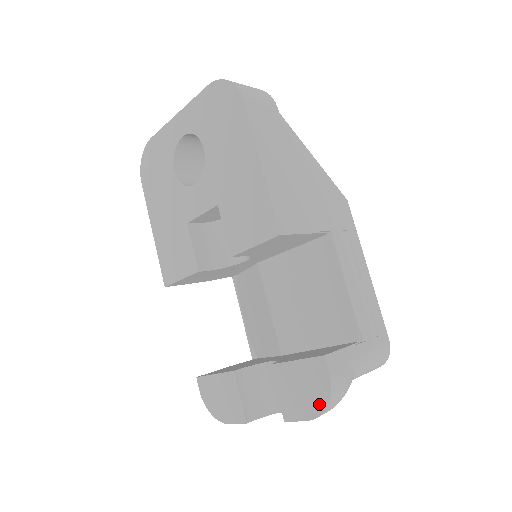
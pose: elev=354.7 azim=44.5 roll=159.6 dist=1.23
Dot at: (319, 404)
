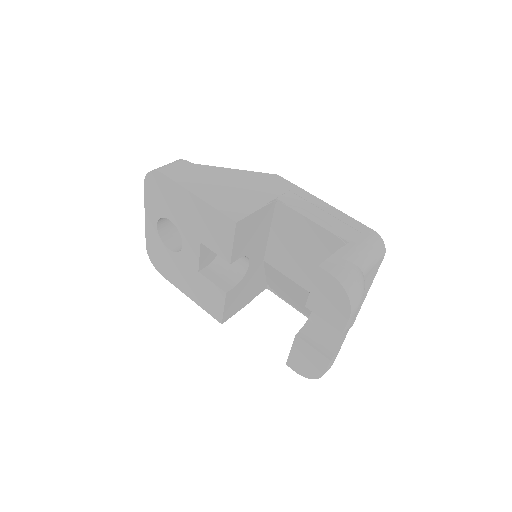
Dot at: (344, 299)
